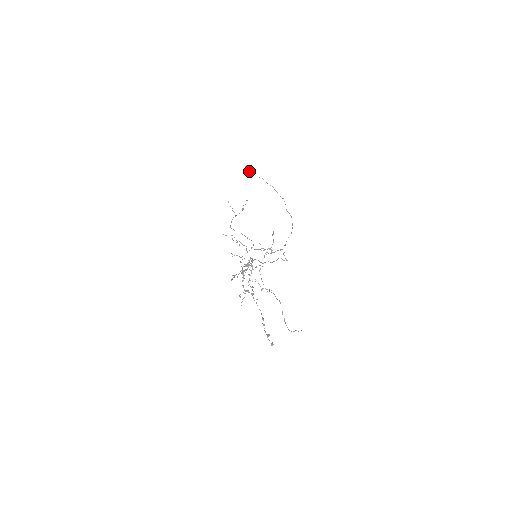
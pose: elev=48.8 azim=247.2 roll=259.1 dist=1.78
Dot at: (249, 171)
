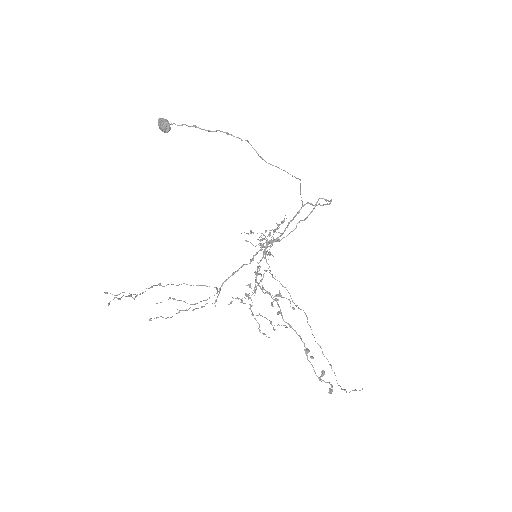
Dot at: (164, 132)
